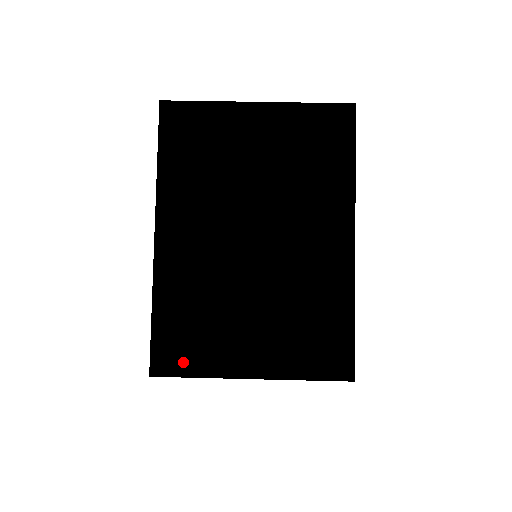
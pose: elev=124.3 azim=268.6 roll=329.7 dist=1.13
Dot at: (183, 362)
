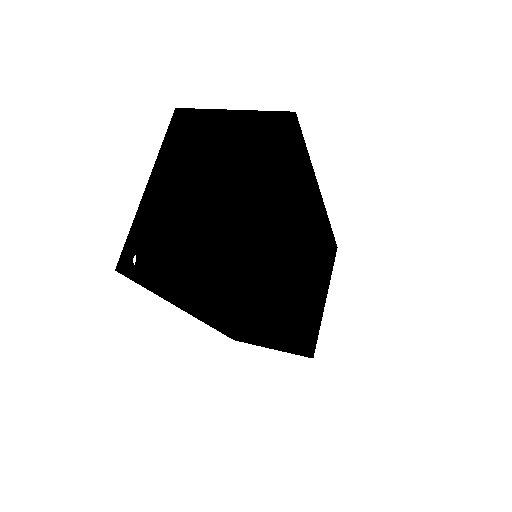
Dot at: (138, 264)
